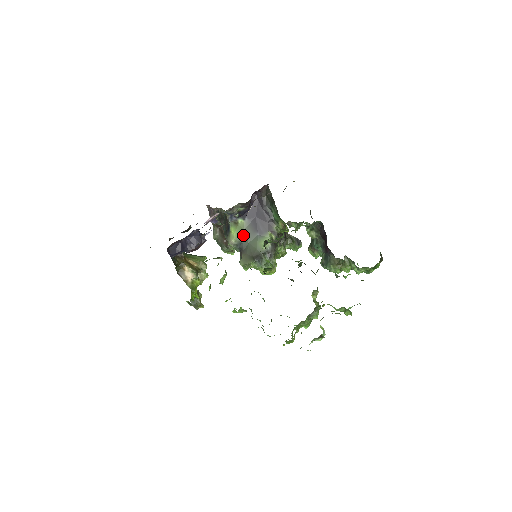
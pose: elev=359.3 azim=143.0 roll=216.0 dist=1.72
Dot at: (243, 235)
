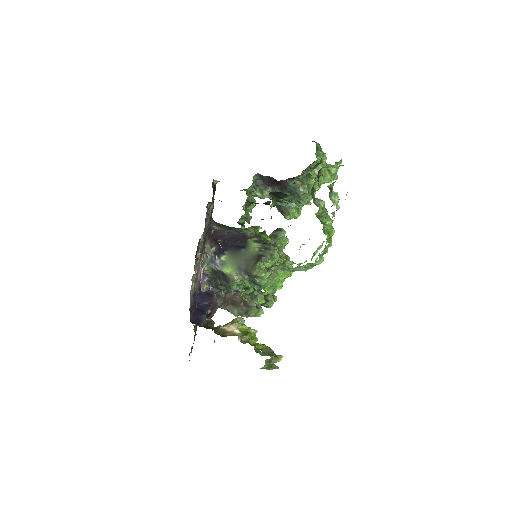
Dot at: (235, 263)
